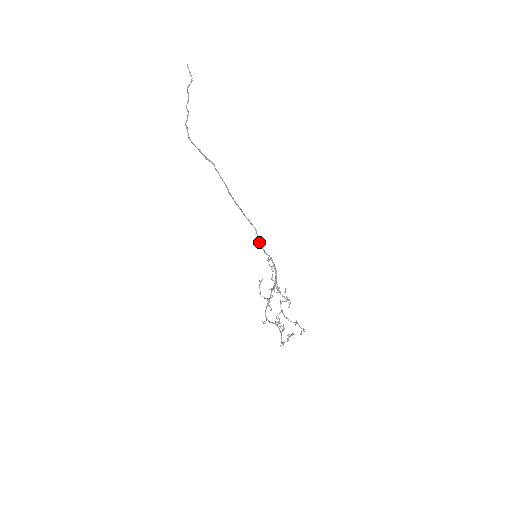
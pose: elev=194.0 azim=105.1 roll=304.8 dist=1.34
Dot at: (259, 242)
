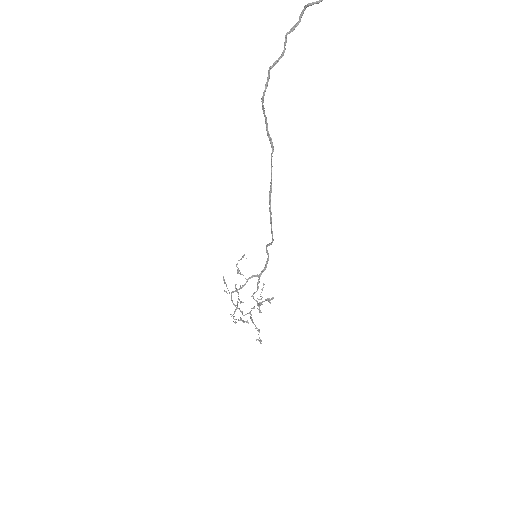
Dot at: (267, 244)
